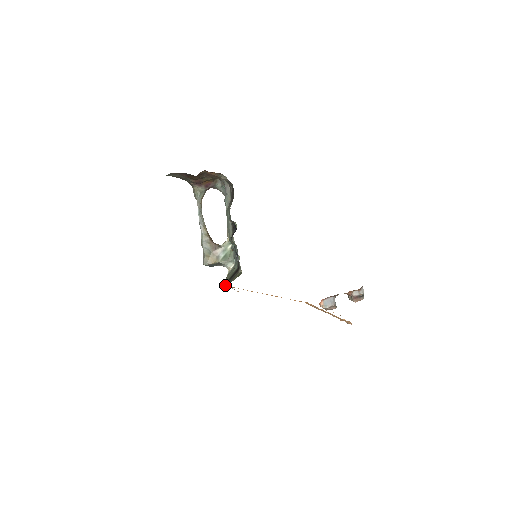
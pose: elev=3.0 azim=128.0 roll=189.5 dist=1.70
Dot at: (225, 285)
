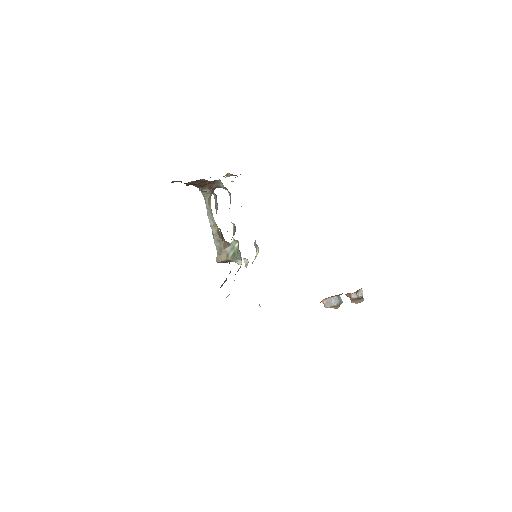
Dot at: occluded
